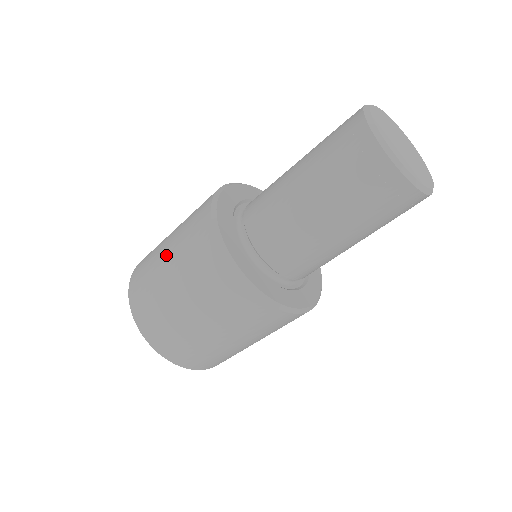
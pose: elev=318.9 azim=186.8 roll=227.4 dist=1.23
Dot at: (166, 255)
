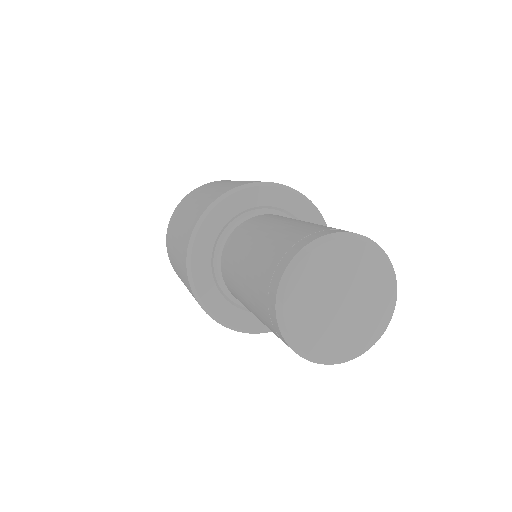
Dot at: (174, 248)
